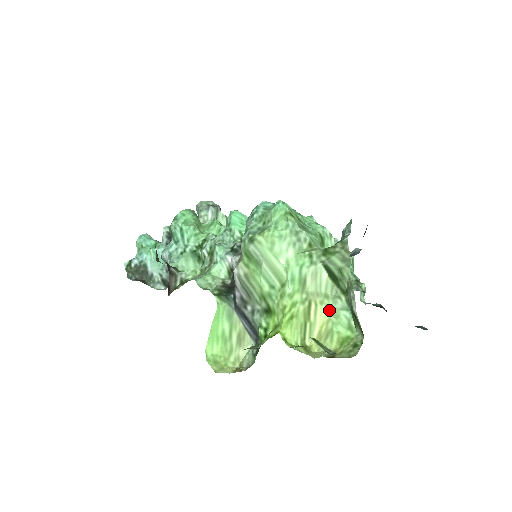
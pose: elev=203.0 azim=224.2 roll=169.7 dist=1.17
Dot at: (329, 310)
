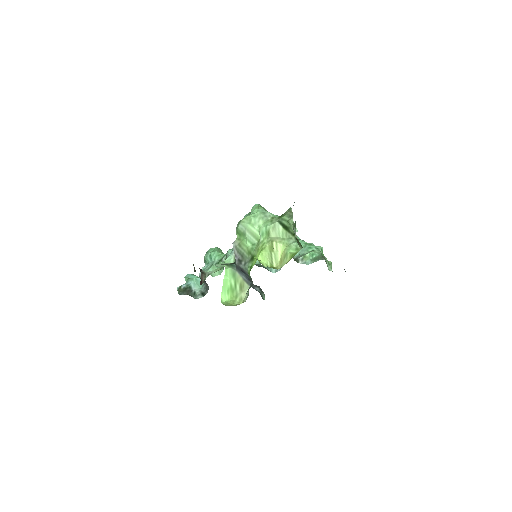
Dot at: (285, 245)
